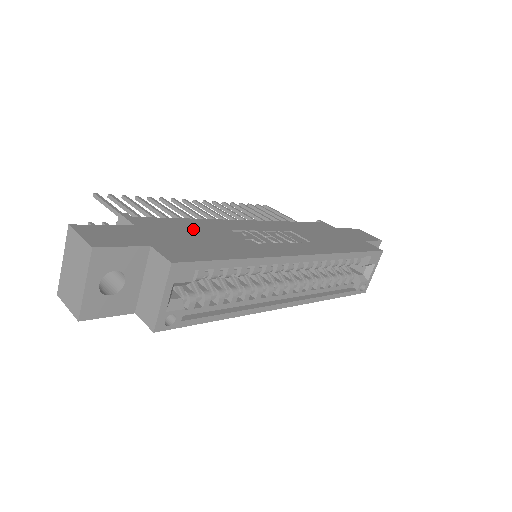
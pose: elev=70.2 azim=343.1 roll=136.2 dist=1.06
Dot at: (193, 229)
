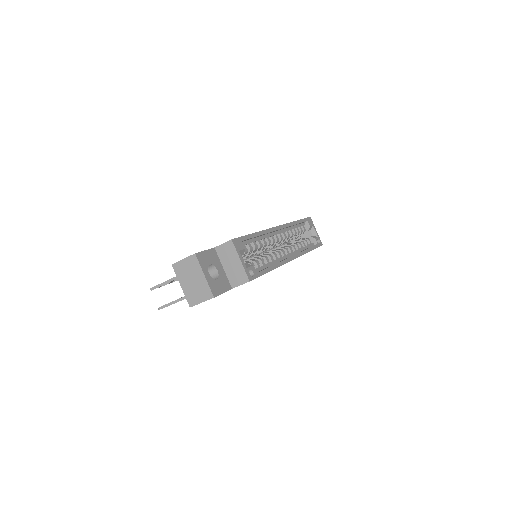
Dot at: occluded
